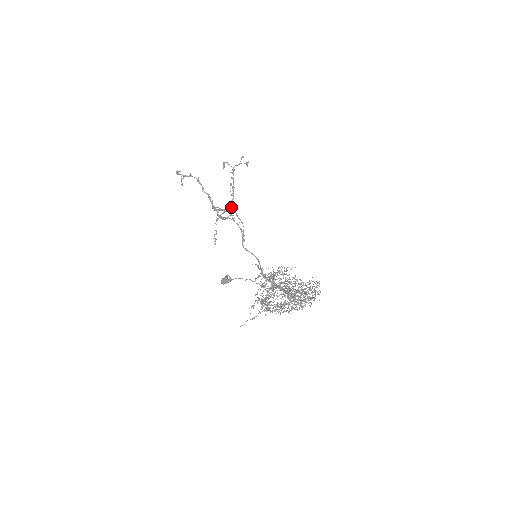
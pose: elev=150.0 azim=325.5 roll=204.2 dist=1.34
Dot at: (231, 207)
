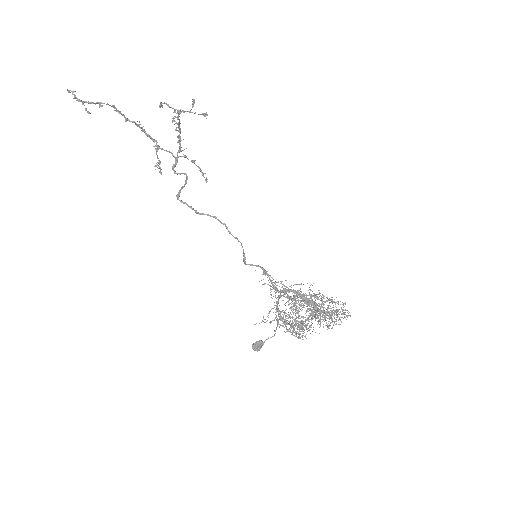
Dot at: occluded
